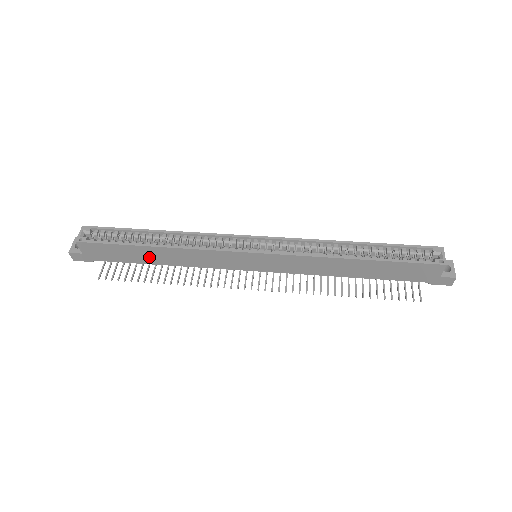
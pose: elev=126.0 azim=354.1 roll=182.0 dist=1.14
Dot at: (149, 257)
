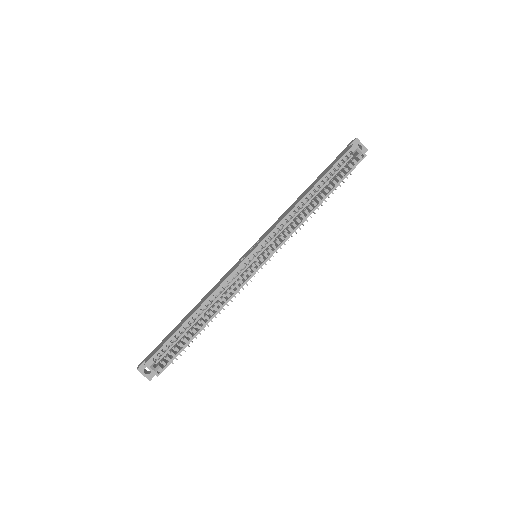
Dot at: occluded
